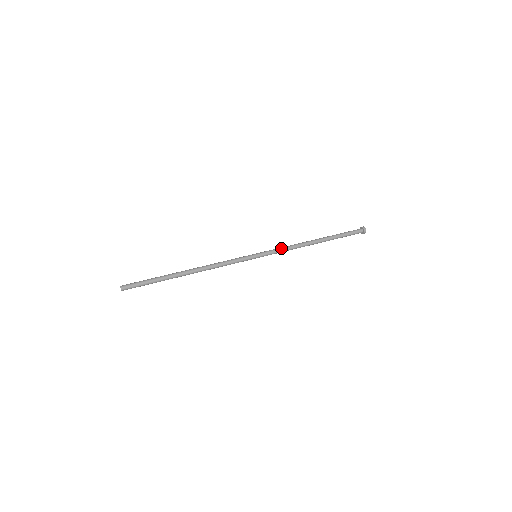
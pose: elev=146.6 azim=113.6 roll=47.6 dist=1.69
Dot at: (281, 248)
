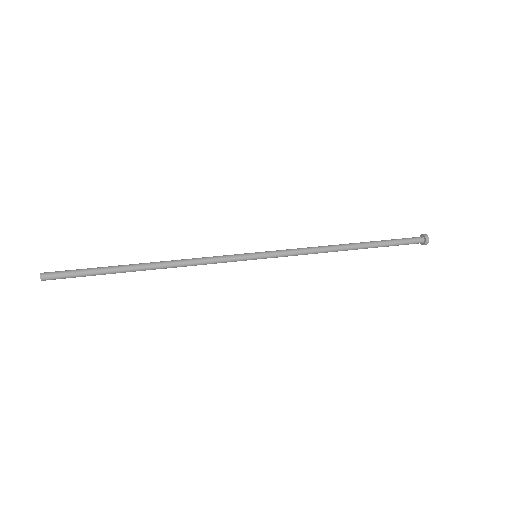
Dot at: occluded
